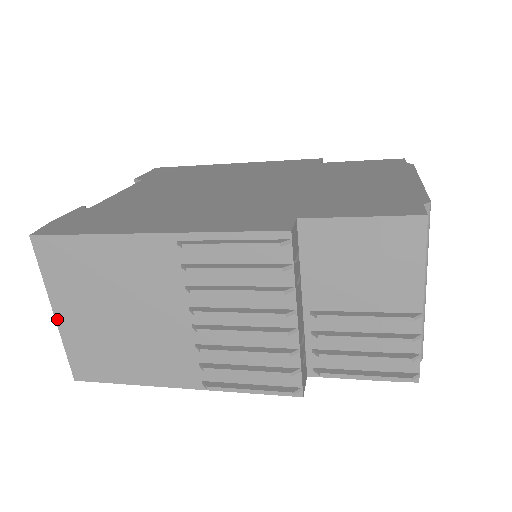
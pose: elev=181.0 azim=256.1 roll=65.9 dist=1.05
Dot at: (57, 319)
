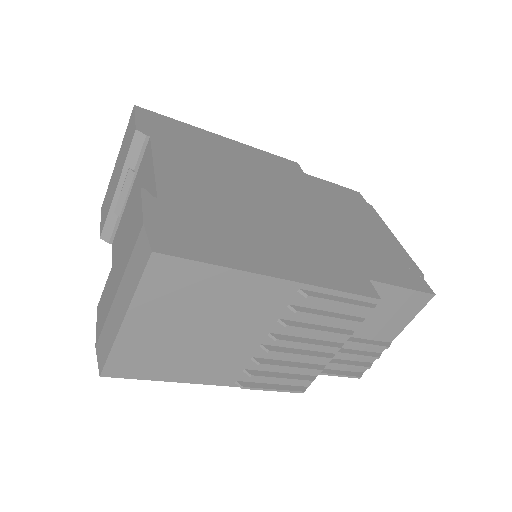
Dot at: (123, 326)
